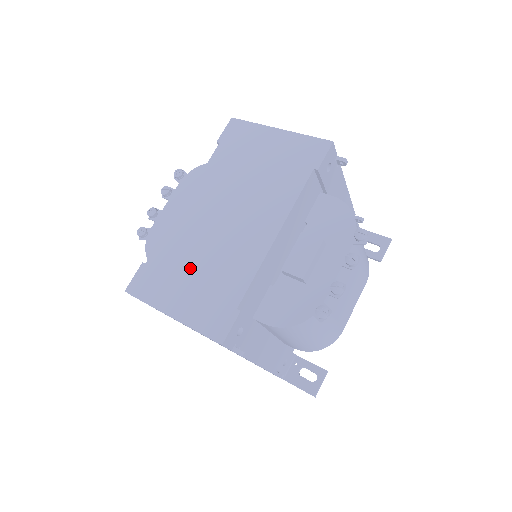
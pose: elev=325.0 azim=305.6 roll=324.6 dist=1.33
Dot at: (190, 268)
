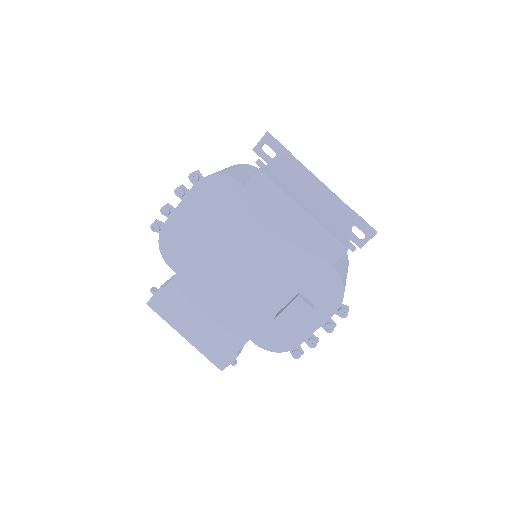
Dot at: (203, 309)
